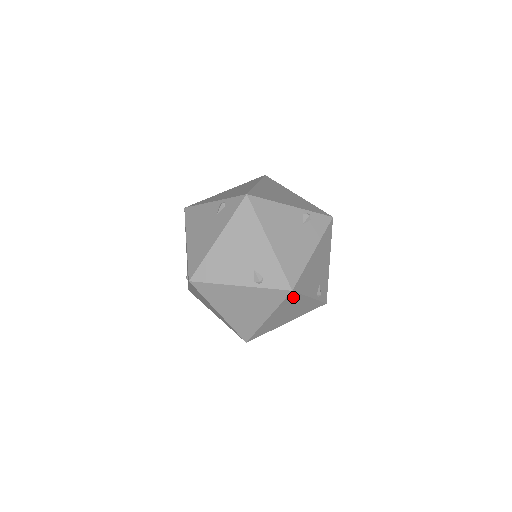
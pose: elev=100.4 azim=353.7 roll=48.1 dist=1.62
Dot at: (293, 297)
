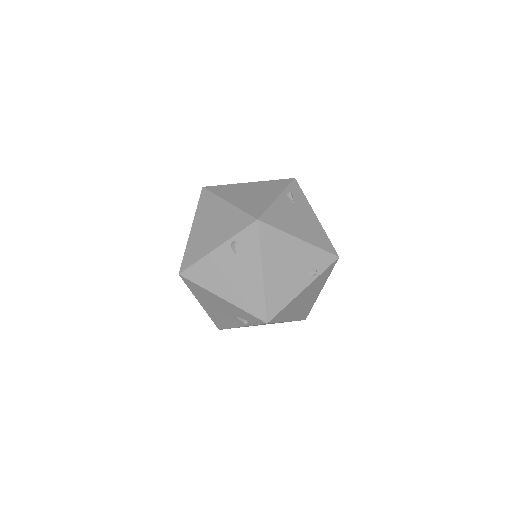
Dot at: occluded
